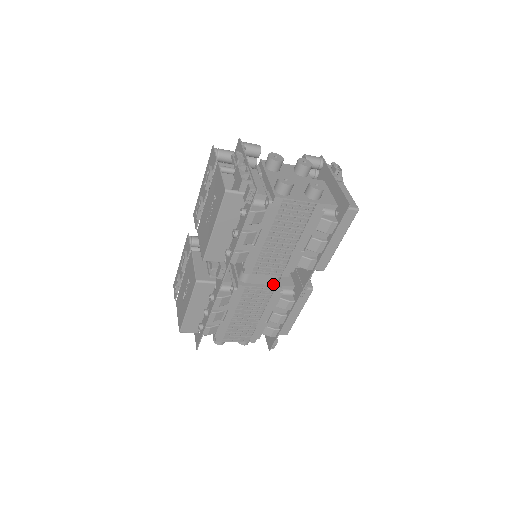
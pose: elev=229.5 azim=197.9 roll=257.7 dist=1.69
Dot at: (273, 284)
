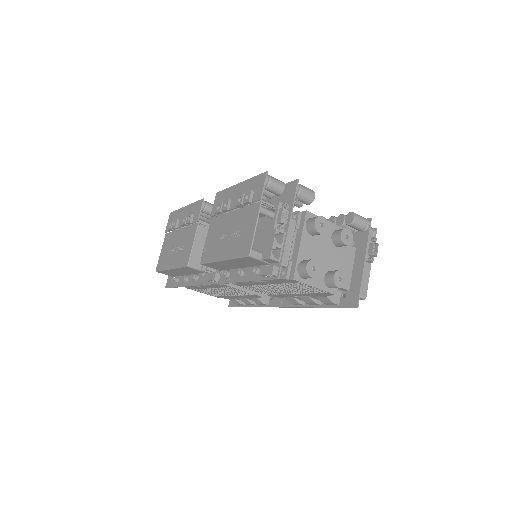
Dot at: occluded
